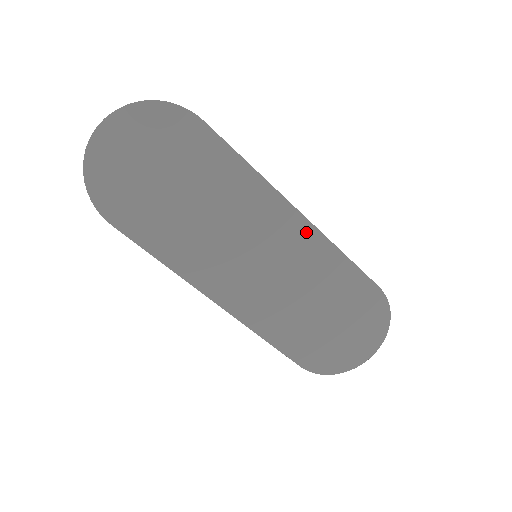
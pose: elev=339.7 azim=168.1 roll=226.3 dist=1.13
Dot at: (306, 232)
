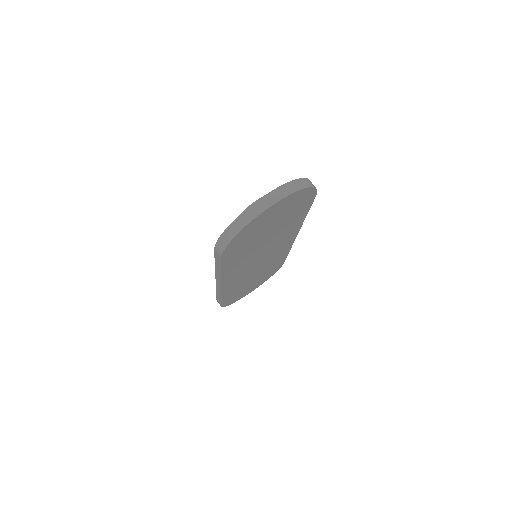
Dot at: occluded
